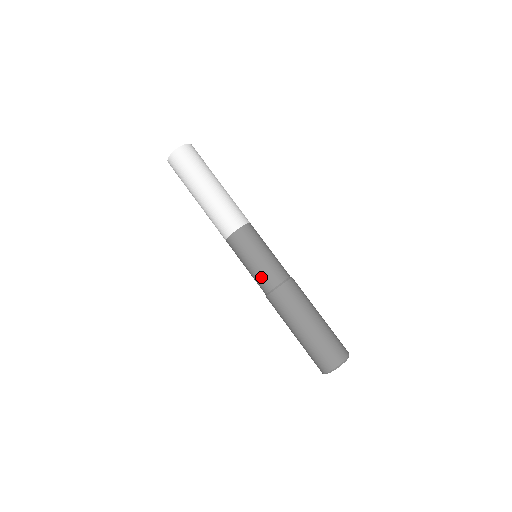
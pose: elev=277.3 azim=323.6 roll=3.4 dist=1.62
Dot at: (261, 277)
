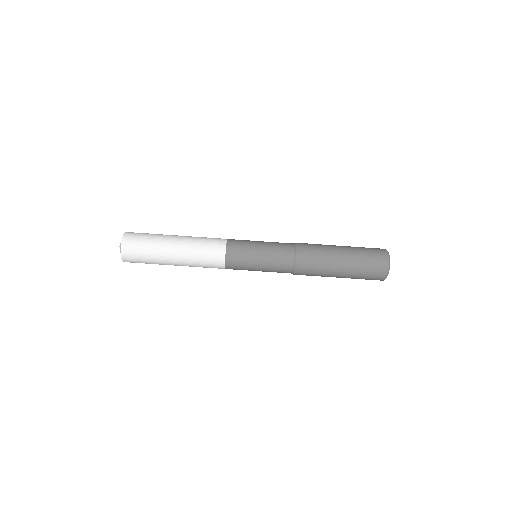
Dot at: (277, 261)
